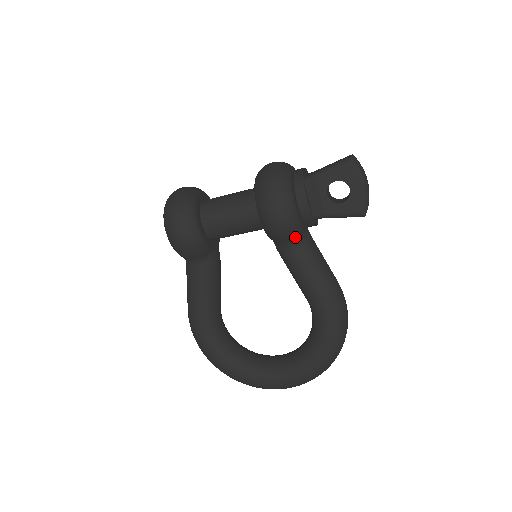
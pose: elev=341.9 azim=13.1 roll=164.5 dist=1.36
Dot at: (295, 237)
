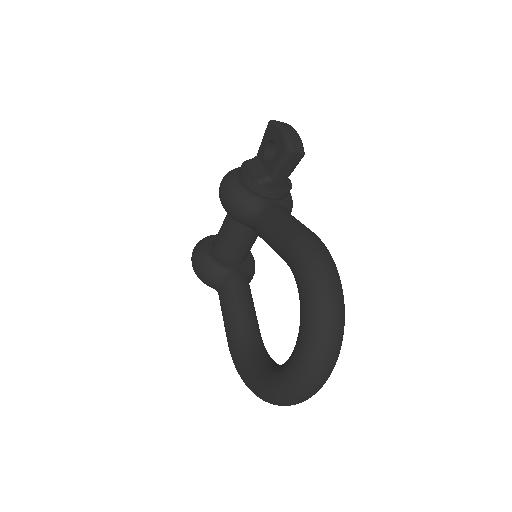
Dot at: (250, 207)
